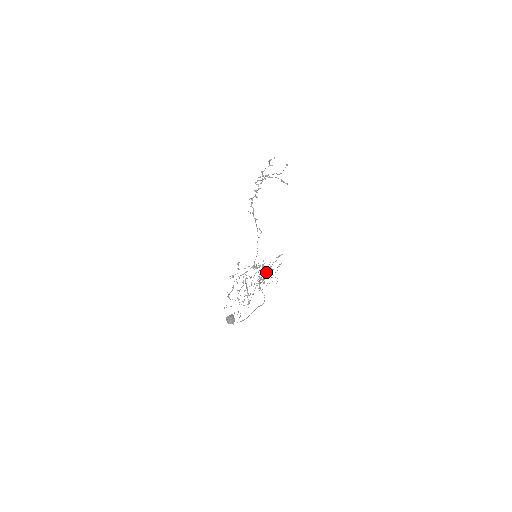
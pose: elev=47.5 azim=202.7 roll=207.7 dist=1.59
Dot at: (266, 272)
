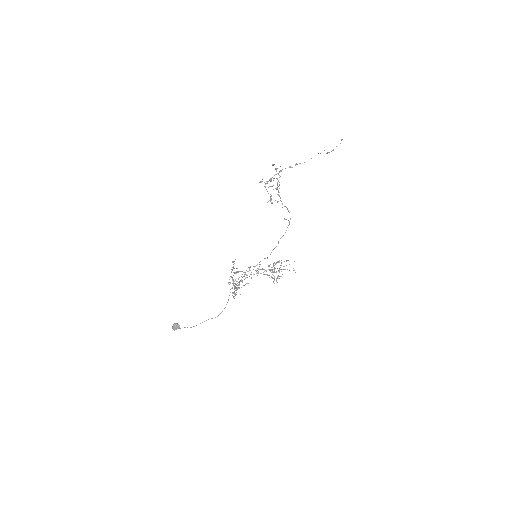
Dot at: occluded
